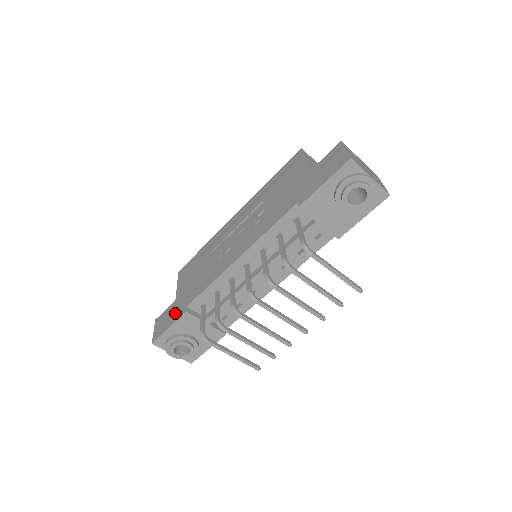
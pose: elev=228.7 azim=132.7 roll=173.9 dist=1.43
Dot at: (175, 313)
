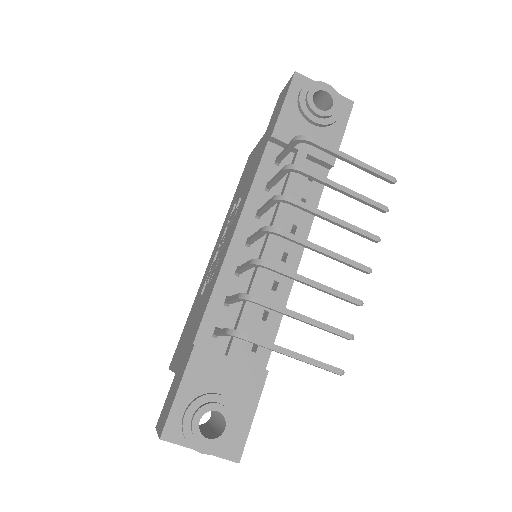
Dot at: (180, 372)
